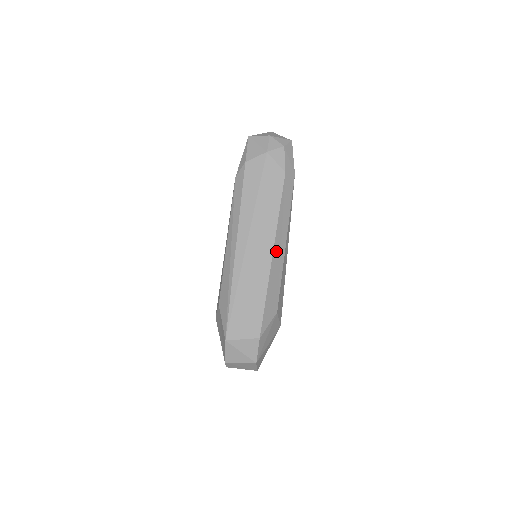
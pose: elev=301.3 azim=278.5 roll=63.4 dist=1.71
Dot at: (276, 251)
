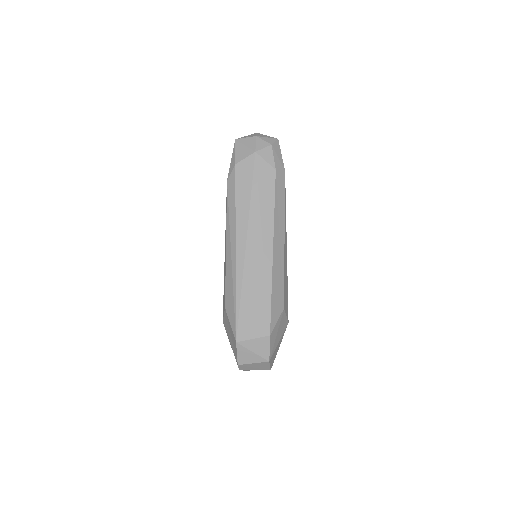
Dot at: (276, 248)
